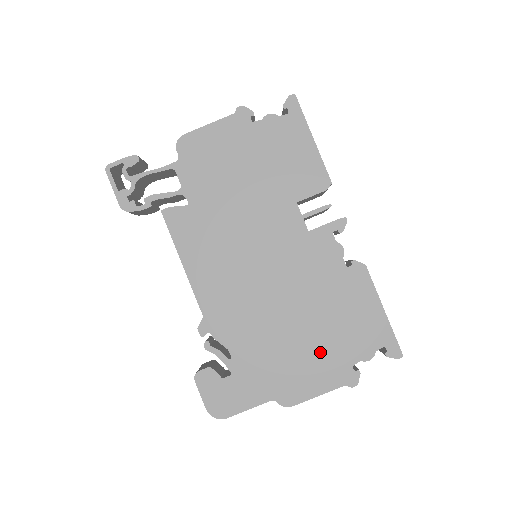
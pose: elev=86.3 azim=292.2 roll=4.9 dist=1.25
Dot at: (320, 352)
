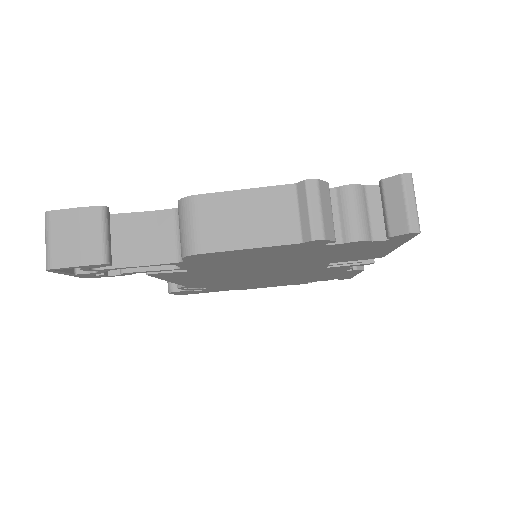
Dot at: occluded
